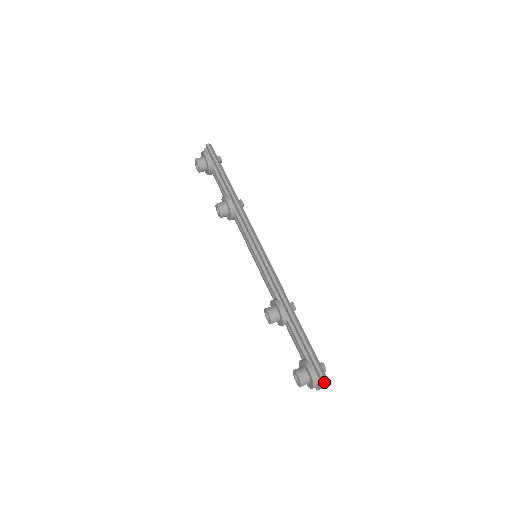
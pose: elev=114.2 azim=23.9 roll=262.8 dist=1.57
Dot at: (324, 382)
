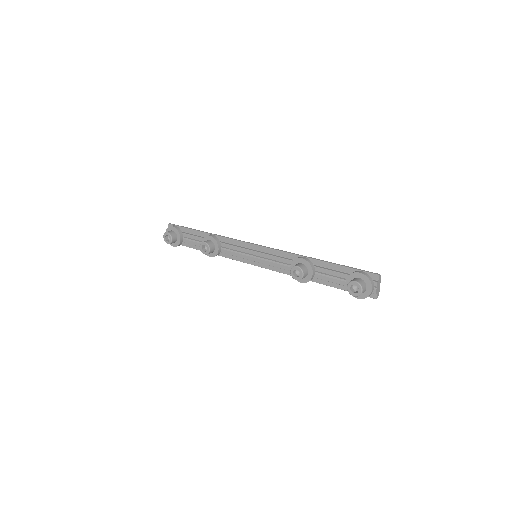
Dot at: (377, 274)
